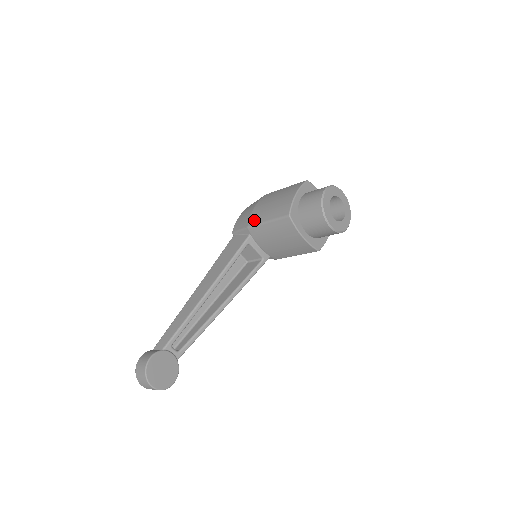
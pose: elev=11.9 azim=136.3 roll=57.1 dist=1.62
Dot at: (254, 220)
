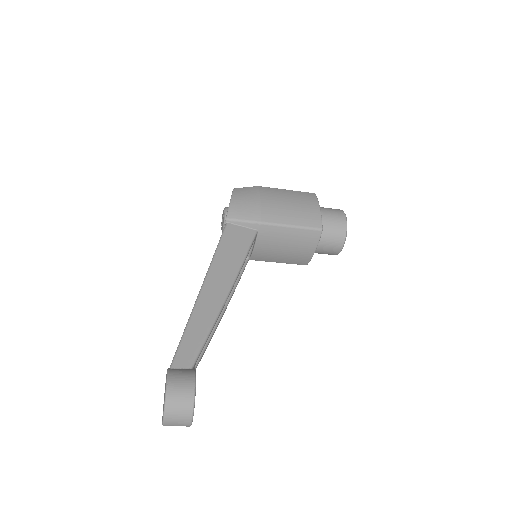
Dot at: (271, 217)
